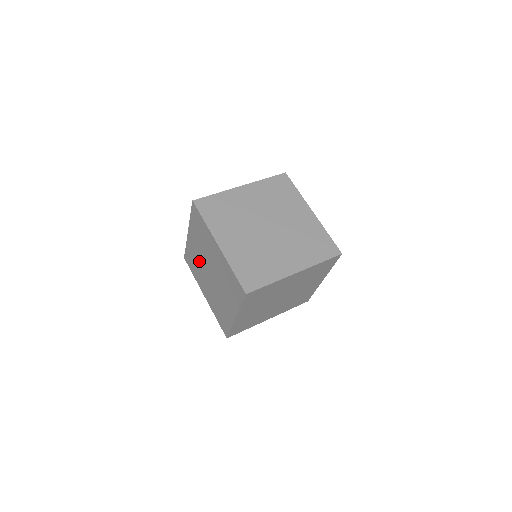
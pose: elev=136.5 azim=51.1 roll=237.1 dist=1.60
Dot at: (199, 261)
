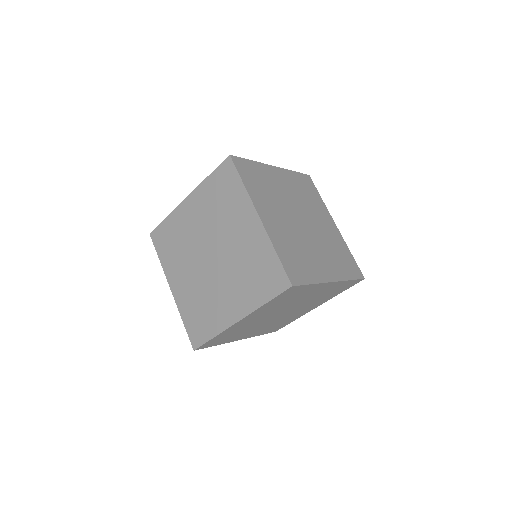
Dot at: (190, 238)
